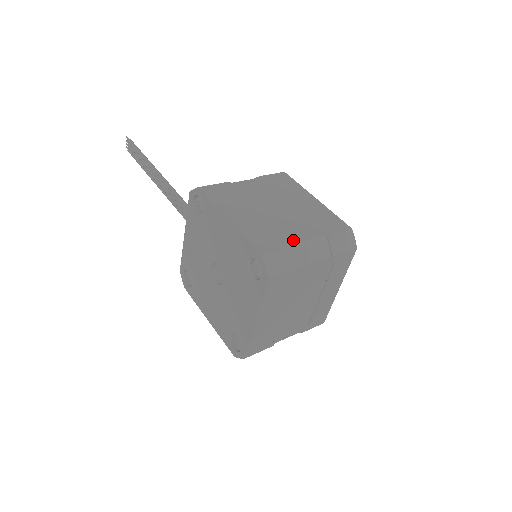
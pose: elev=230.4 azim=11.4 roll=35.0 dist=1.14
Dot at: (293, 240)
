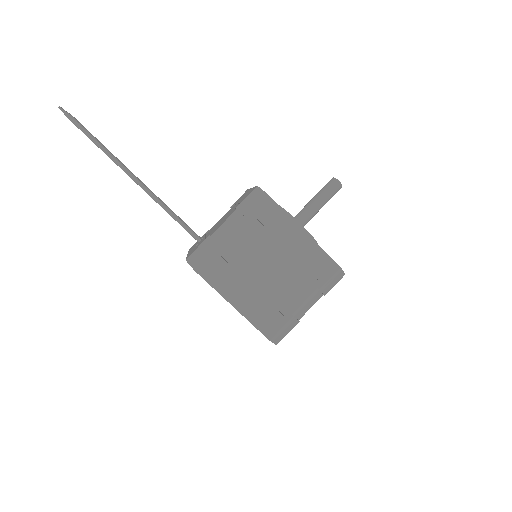
Dot at: (291, 310)
